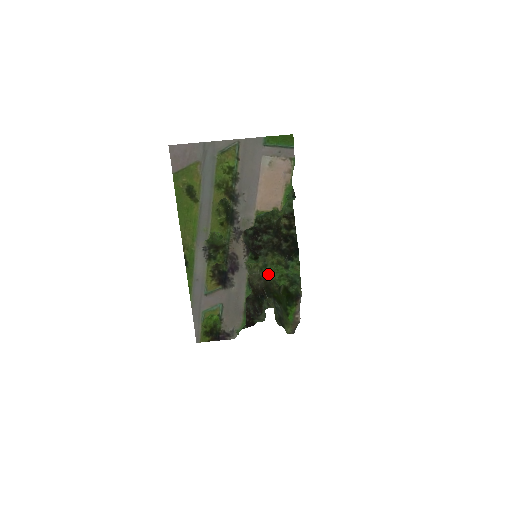
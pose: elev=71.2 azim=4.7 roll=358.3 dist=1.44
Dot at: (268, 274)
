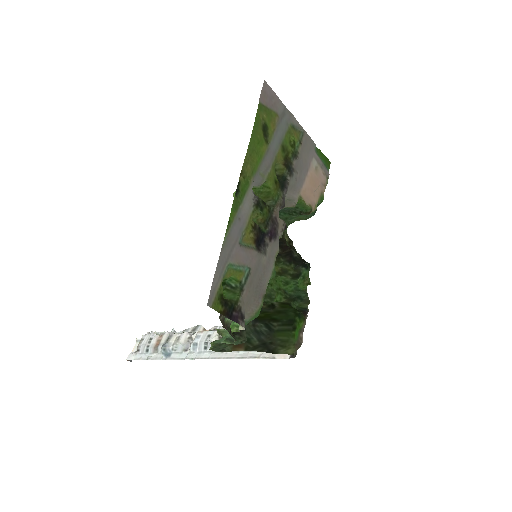
Dot at: occluded
